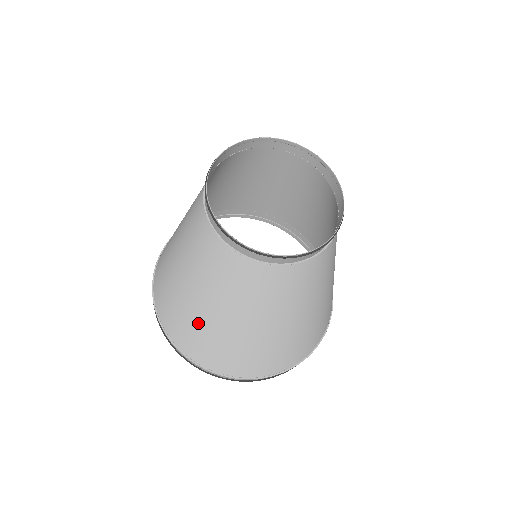
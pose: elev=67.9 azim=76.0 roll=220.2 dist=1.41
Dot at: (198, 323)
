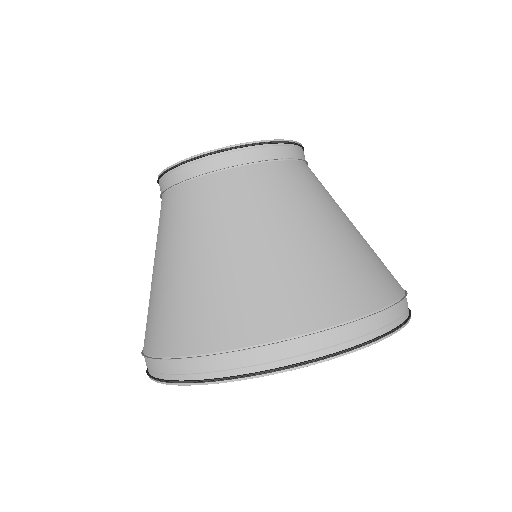
Dot at: (213, 285)
